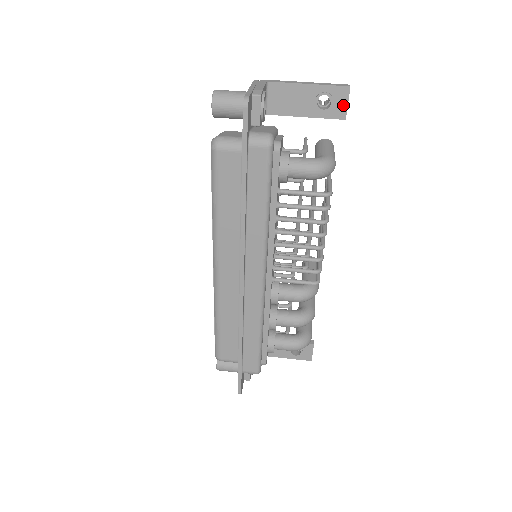
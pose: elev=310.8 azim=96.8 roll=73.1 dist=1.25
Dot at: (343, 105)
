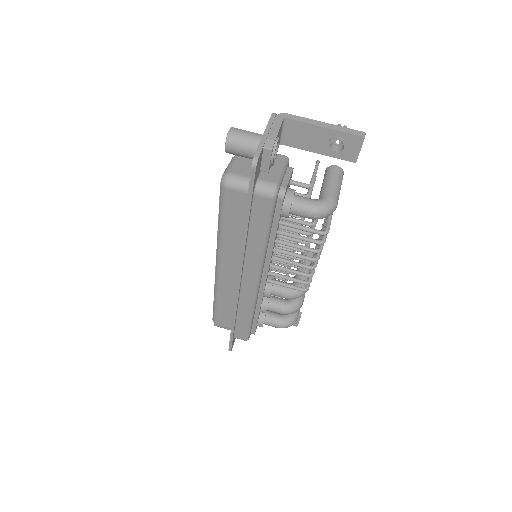
Dot at: (355, 151)
